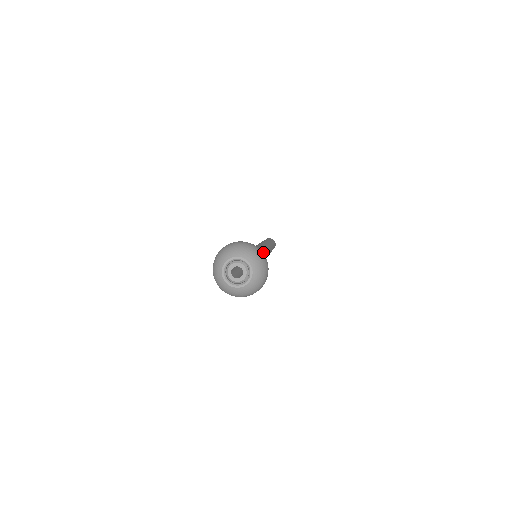
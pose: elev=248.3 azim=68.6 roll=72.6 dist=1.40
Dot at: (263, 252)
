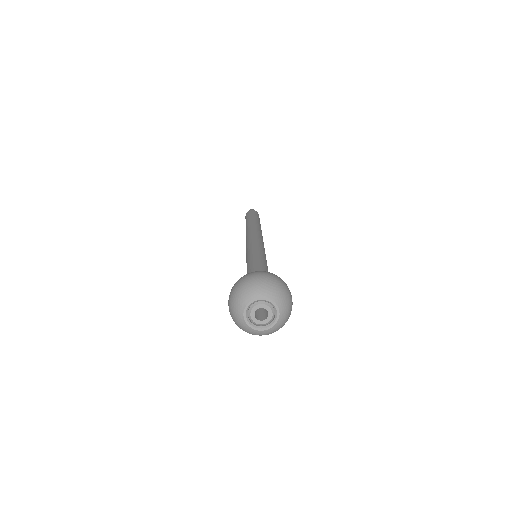
Dot at: (263, 251)
